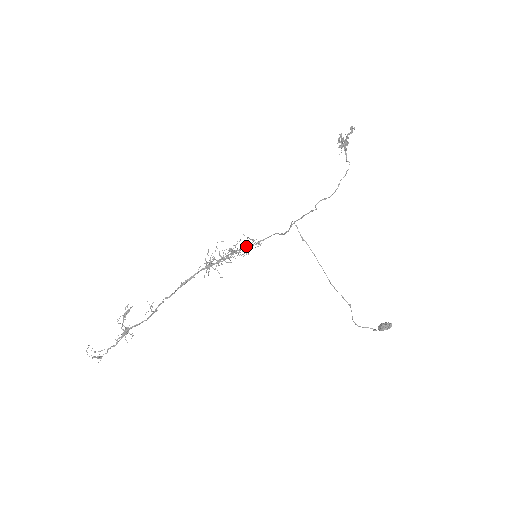
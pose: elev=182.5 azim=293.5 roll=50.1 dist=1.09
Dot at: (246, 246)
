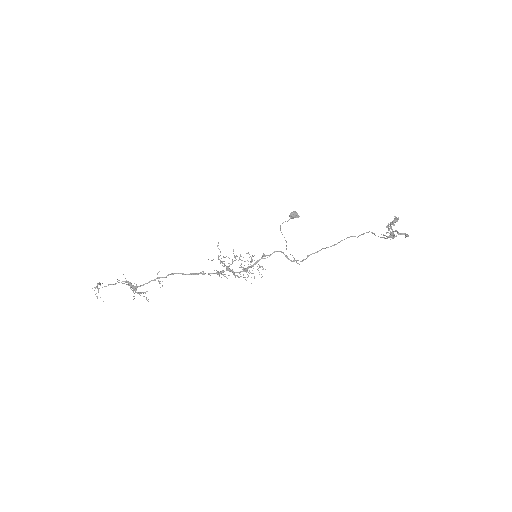
Dot at: occluded
